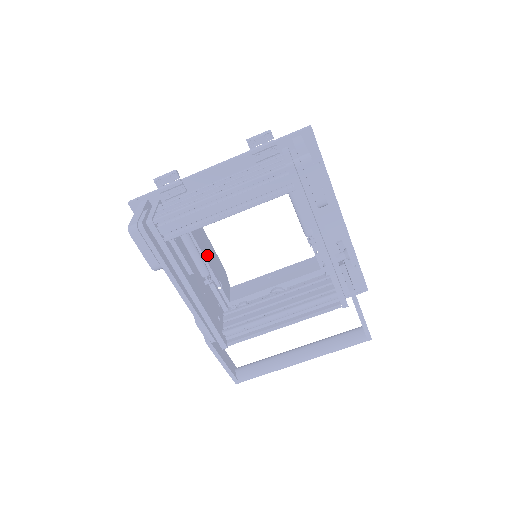
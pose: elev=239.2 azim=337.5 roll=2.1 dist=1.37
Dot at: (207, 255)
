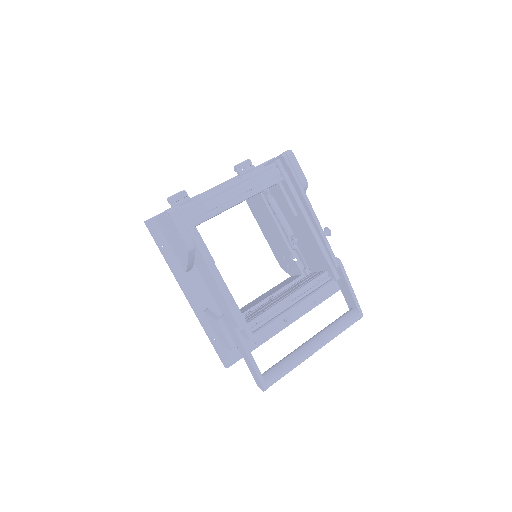
Dot at: occluded
